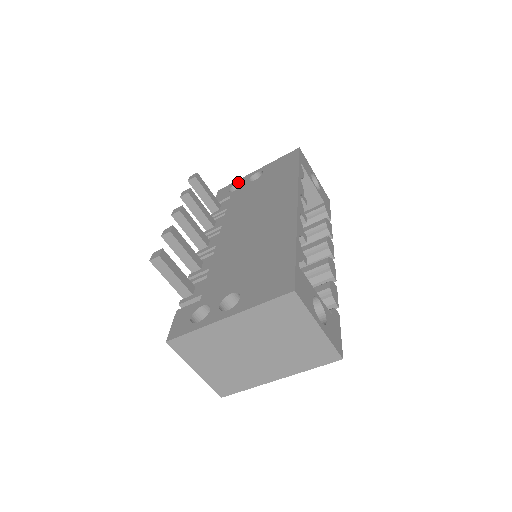
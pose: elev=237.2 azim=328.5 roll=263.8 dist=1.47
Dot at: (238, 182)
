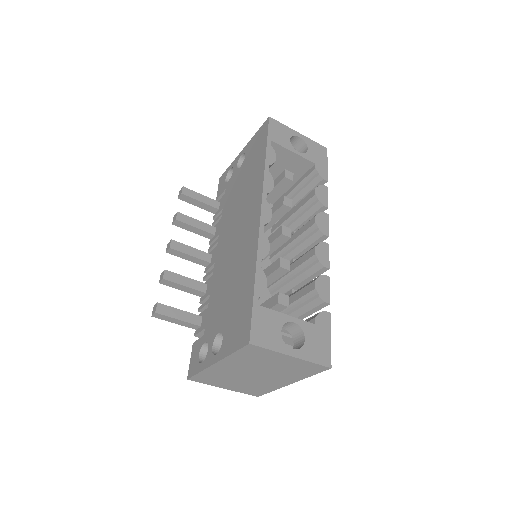
Dot at: (230, 168)
